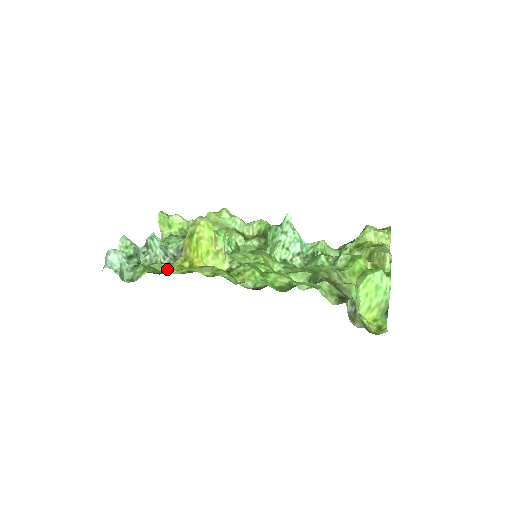
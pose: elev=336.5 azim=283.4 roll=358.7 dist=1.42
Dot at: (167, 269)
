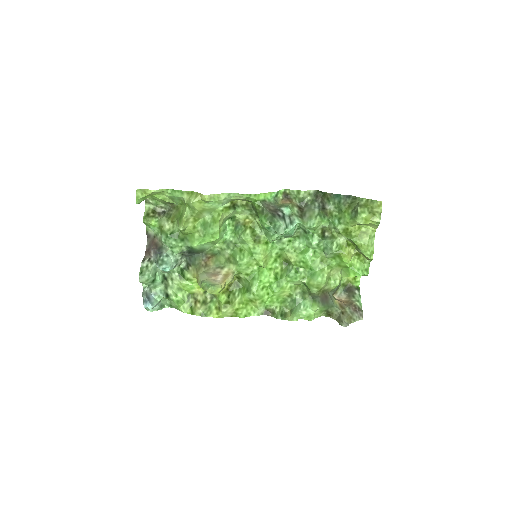
Dot at: (191, 289)
